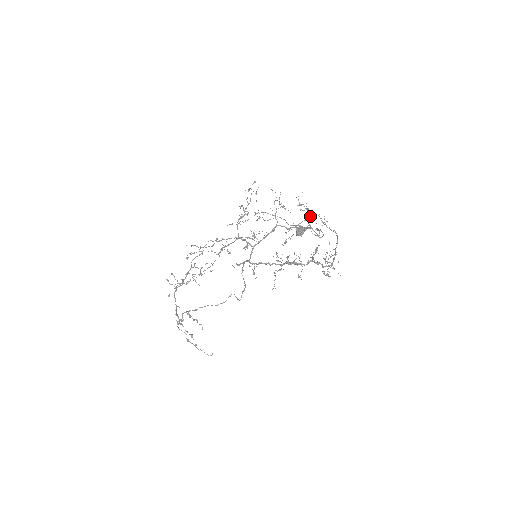
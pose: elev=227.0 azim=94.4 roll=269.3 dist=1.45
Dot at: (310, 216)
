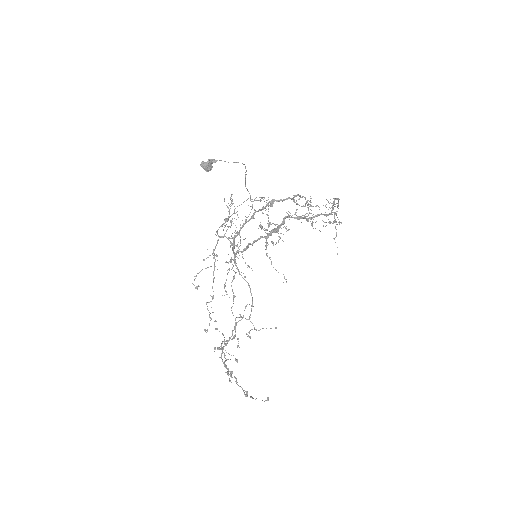
Dot at: (334, 216)
